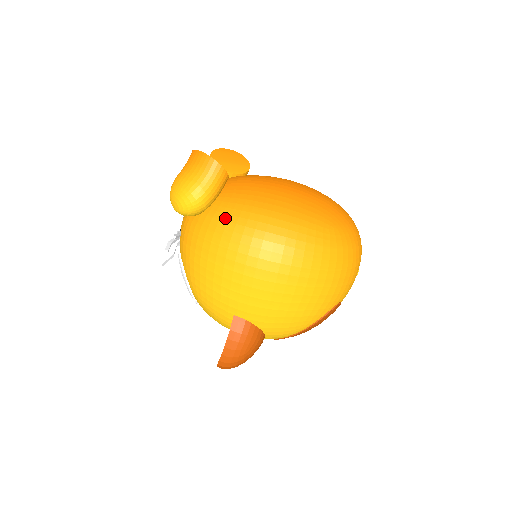
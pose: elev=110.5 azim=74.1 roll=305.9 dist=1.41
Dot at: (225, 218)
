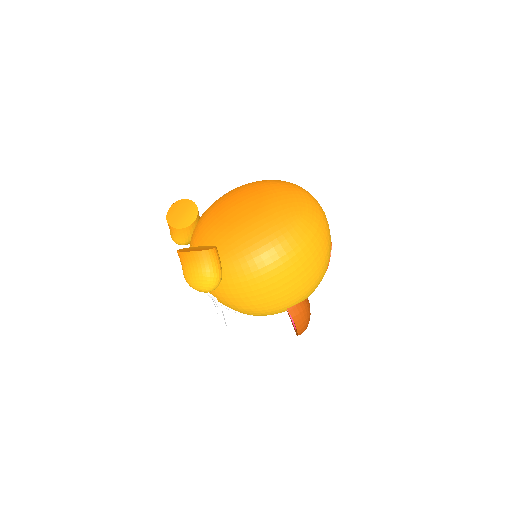
Dot at: (241, 274)
